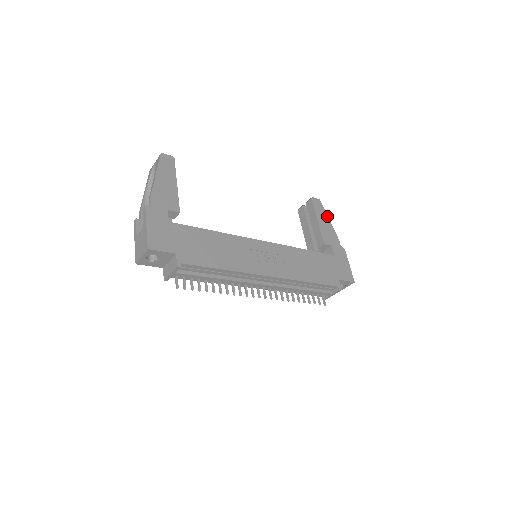
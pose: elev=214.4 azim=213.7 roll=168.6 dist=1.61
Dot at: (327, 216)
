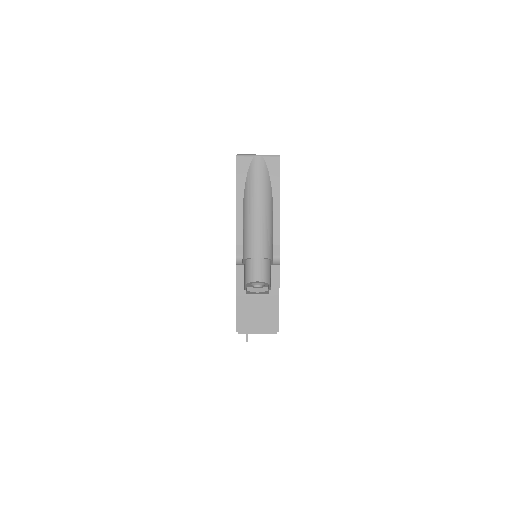
Dot at: occluded
